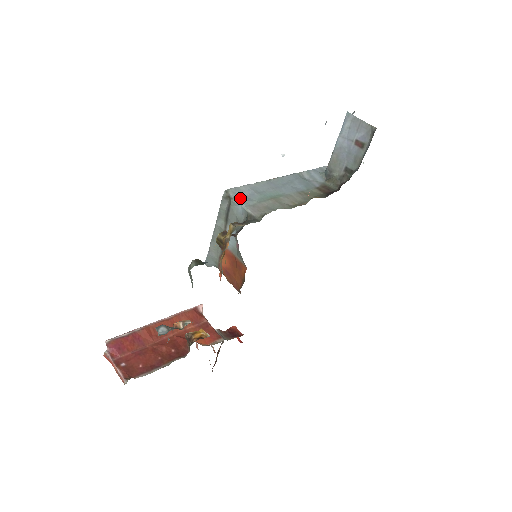
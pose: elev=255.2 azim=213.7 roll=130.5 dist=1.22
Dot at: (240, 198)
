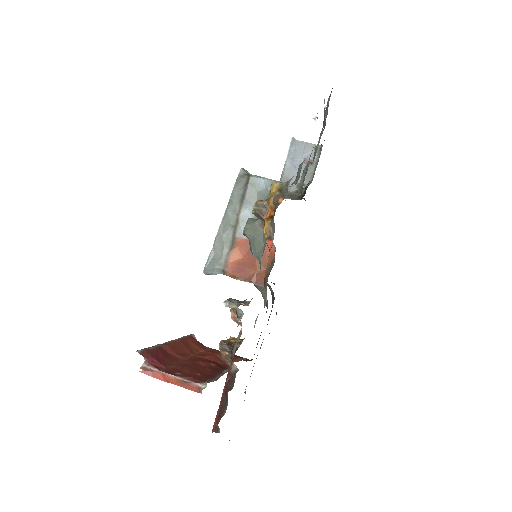
Dot at: (257, 176)
